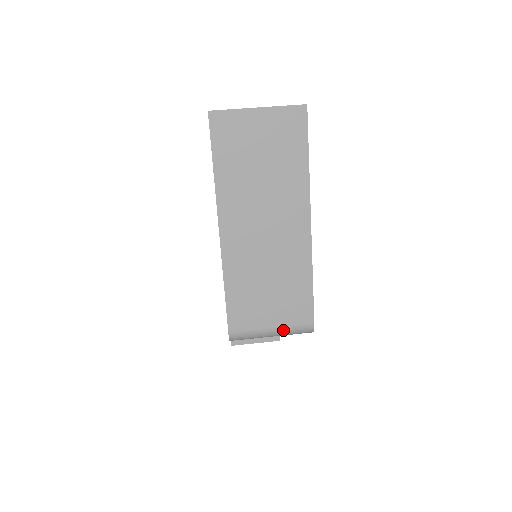
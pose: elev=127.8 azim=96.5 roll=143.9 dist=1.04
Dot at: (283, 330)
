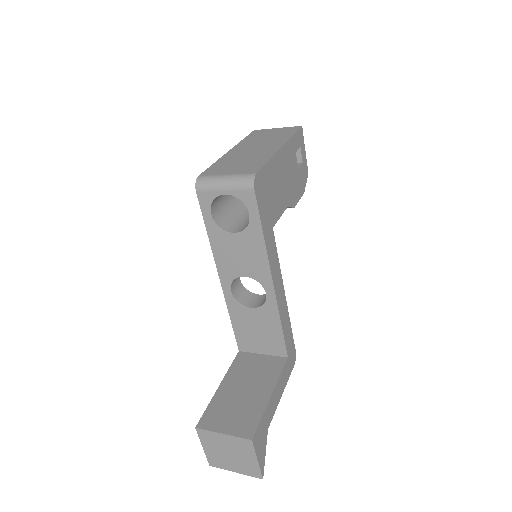
Dot at: (233, 176)
